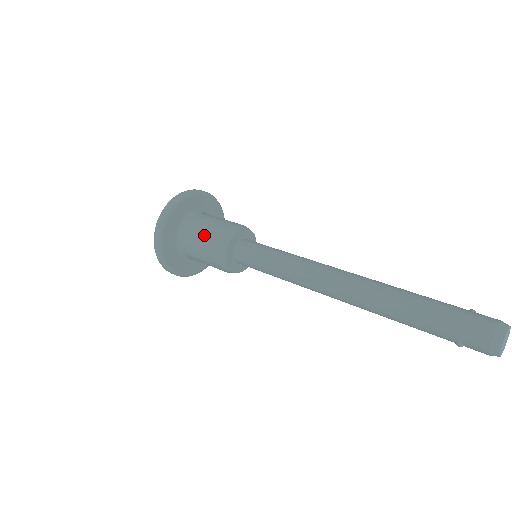
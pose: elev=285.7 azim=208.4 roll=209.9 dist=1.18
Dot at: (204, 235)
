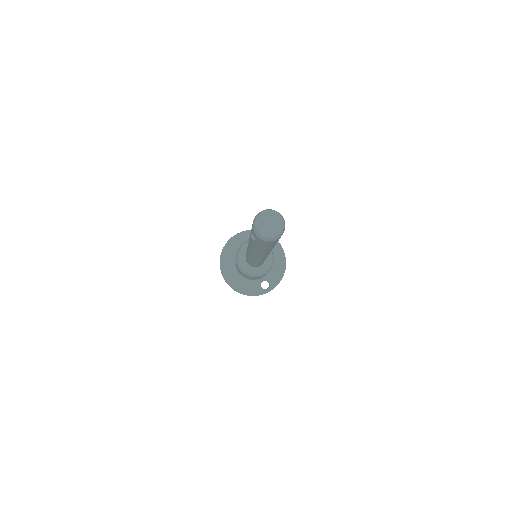
Dot at: occluded
